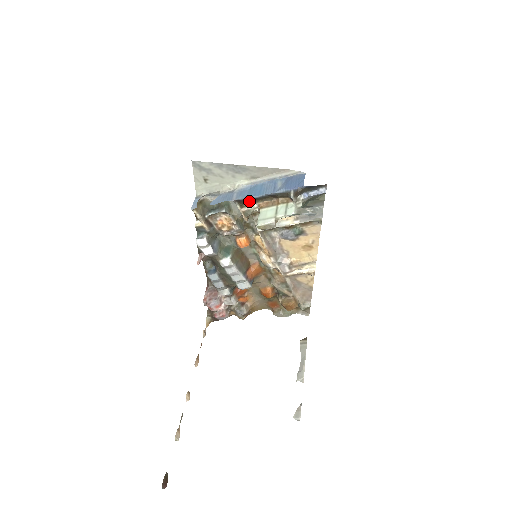
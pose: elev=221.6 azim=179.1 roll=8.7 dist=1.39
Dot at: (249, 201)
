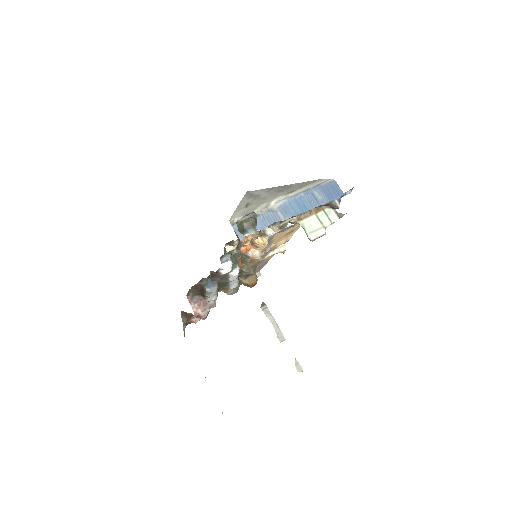
Dot at: (293, 216)
